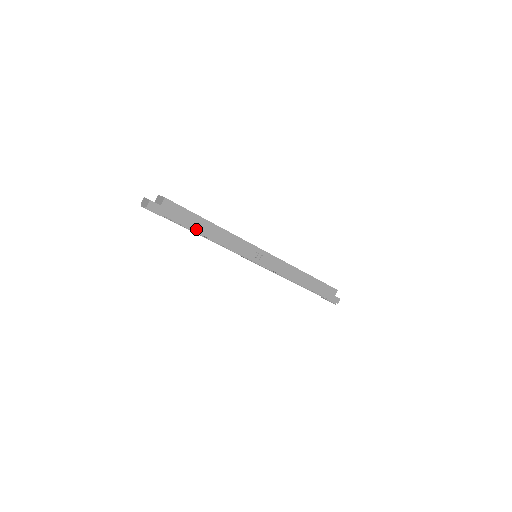
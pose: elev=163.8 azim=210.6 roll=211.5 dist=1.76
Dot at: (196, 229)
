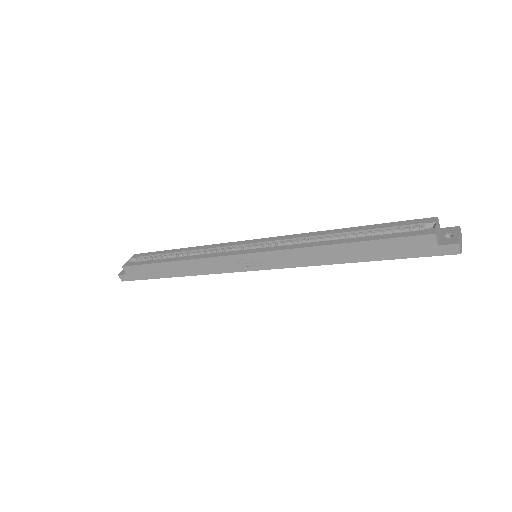
Dot at: (166, 275)
